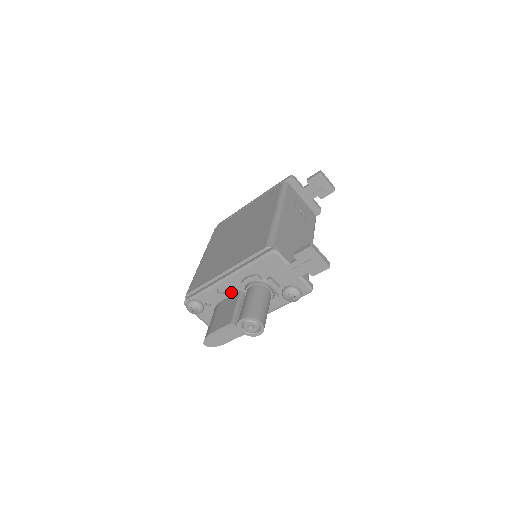
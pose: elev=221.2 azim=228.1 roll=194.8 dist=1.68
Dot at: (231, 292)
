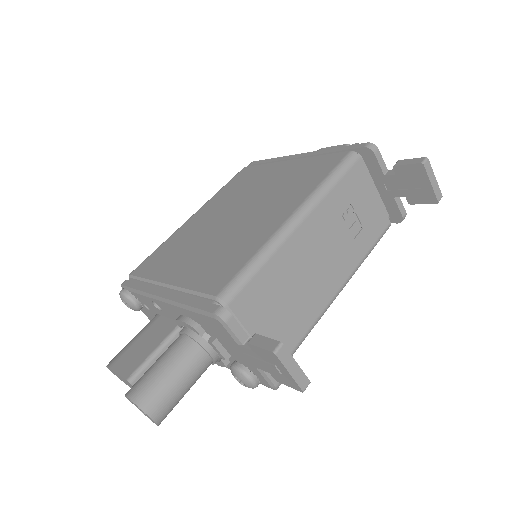
Dot at: (170, 315)
